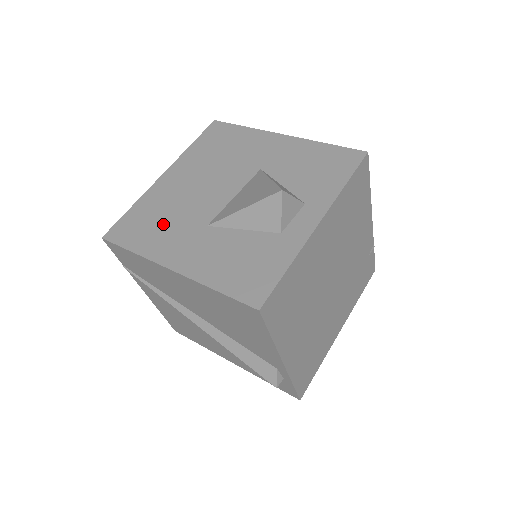
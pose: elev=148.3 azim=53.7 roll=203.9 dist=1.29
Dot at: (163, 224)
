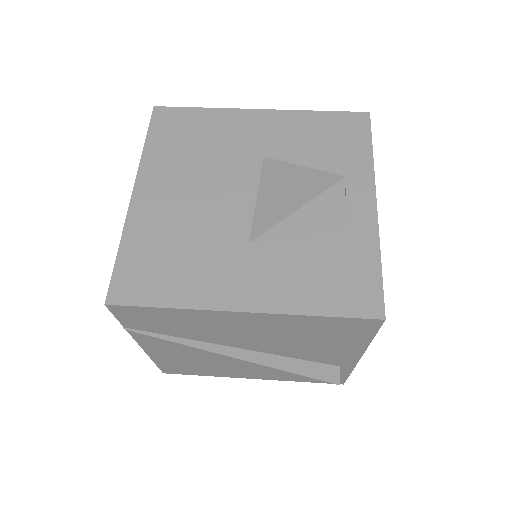
Dot at: (186, 258)
